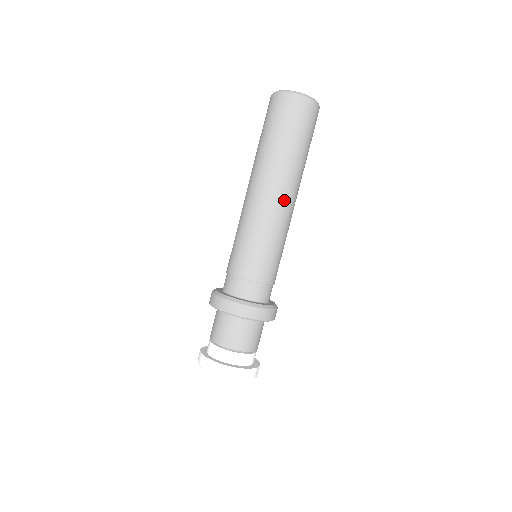
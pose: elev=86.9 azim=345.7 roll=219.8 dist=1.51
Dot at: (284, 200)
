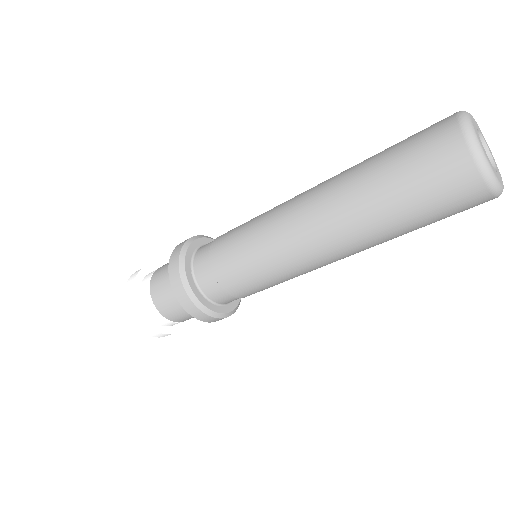
Dot at: occluded
